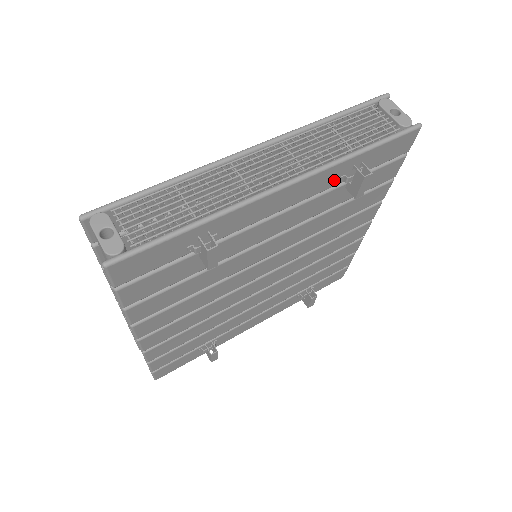
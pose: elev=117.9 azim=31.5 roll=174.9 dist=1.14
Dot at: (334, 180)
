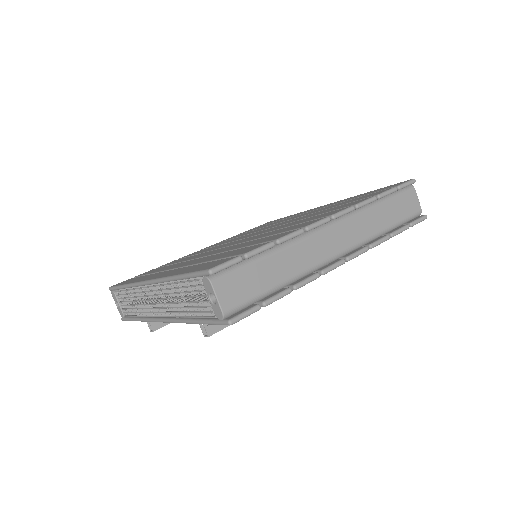
Dot at: occluded
